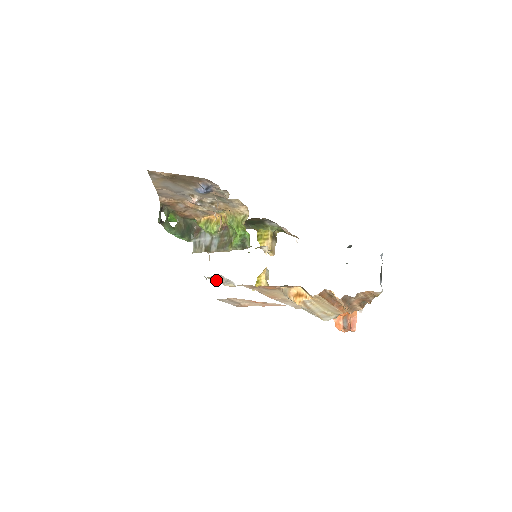
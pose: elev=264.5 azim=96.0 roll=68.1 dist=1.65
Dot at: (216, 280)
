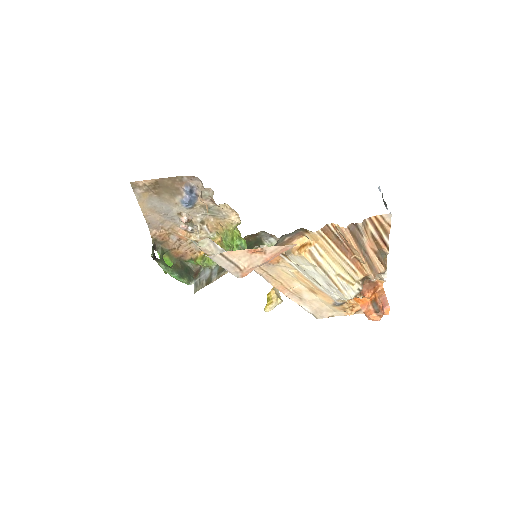
Dot at: (209, 251)
